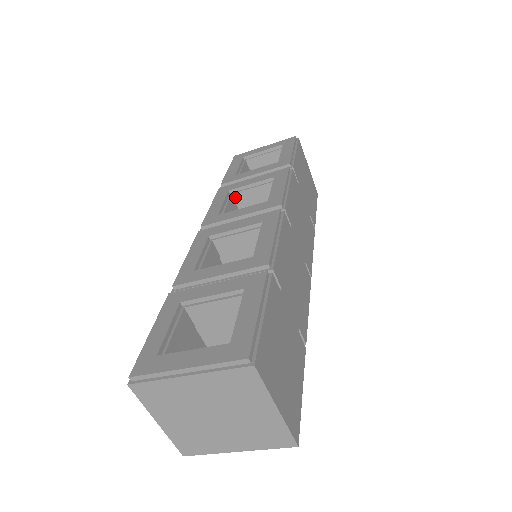
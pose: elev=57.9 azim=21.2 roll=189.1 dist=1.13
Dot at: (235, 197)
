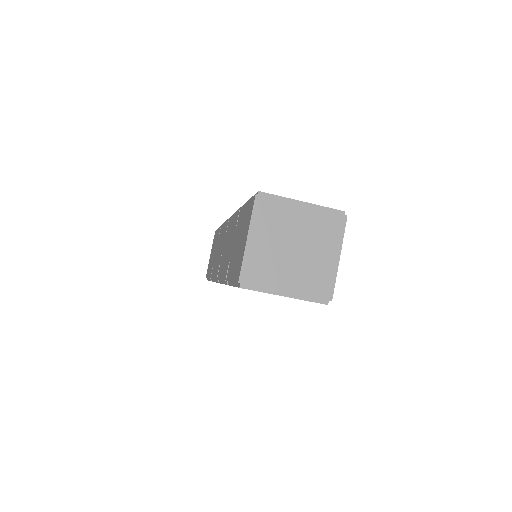
Dot at: occluded
